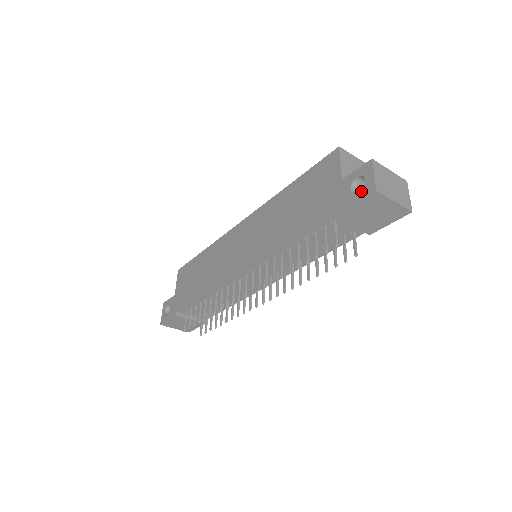
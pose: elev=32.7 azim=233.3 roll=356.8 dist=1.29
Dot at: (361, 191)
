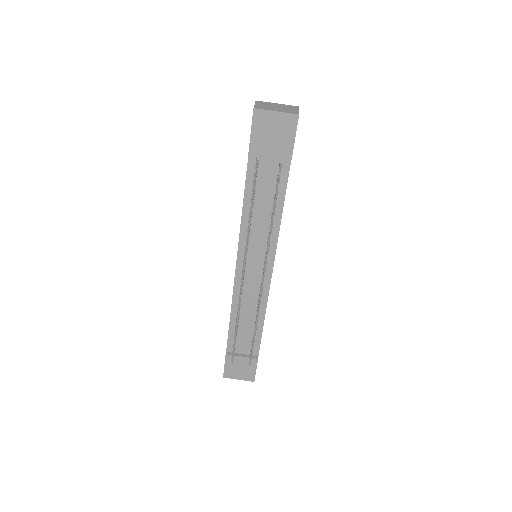
Dot at: (252, 121)
